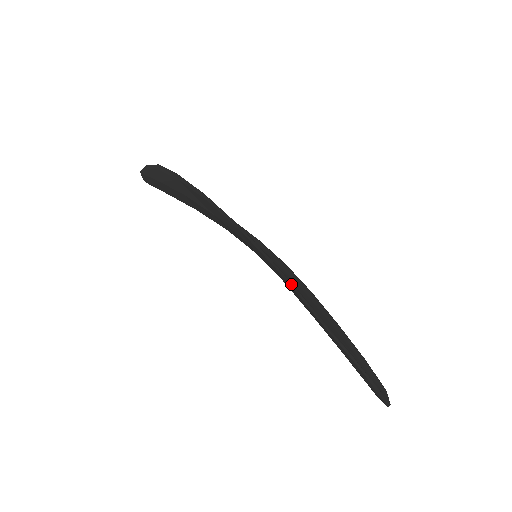
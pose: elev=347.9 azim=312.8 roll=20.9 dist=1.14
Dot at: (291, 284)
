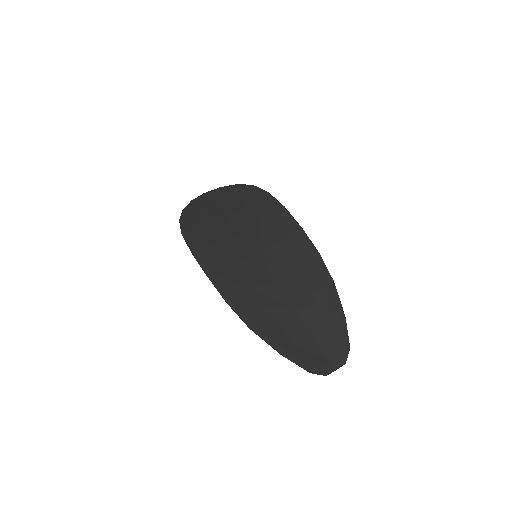
Dot at: (238, 315)
